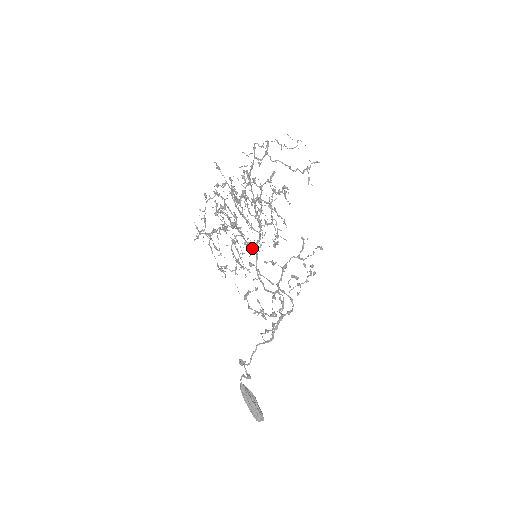
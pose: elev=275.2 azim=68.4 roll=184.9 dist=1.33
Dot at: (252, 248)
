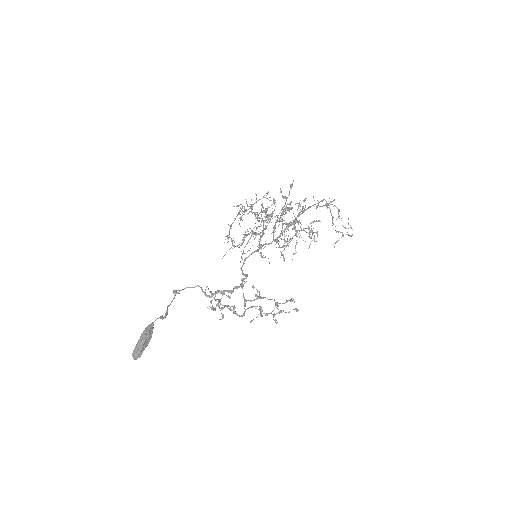
Dot at: occluded
